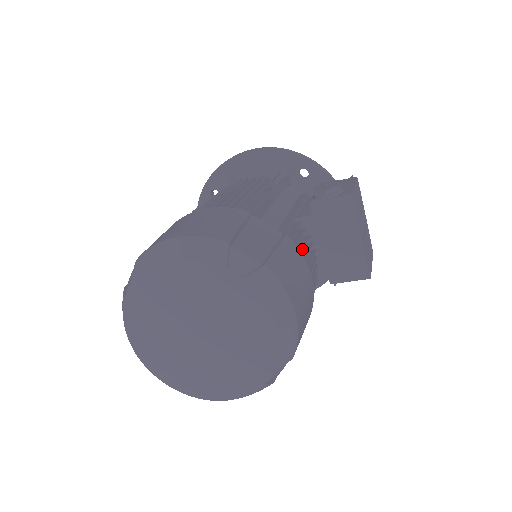
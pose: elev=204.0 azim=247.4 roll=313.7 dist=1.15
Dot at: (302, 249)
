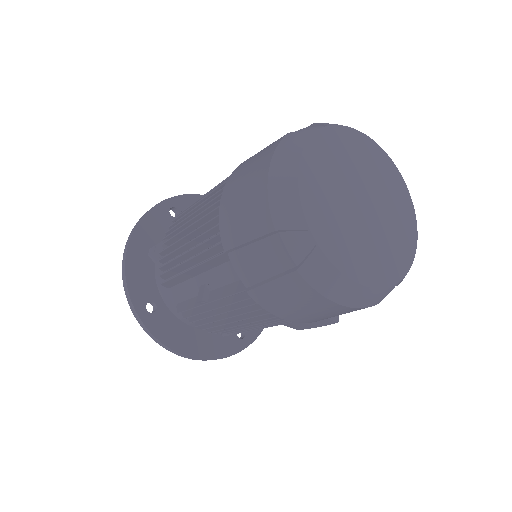
Dot at: occluded
